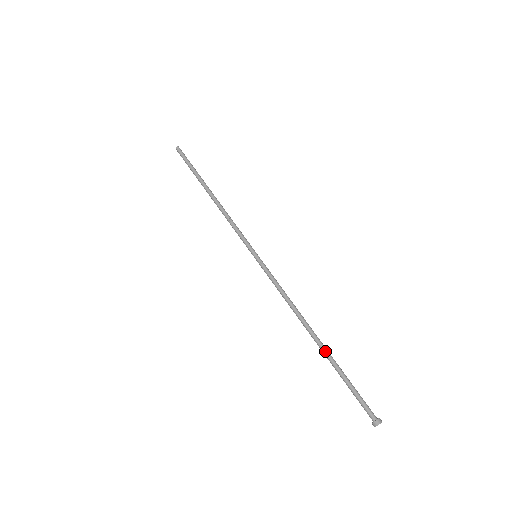
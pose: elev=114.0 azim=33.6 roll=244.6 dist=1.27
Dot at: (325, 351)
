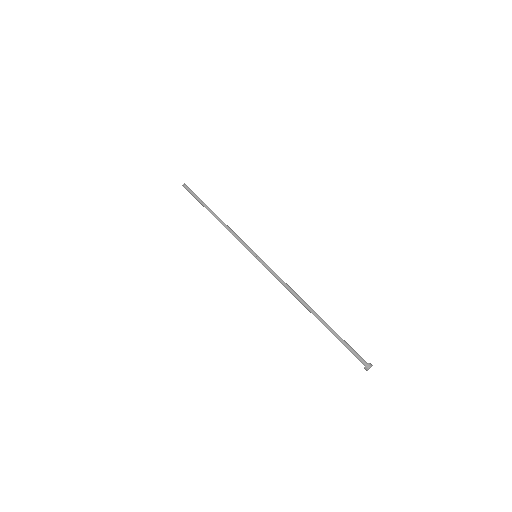
Dot at: (319, 320)
